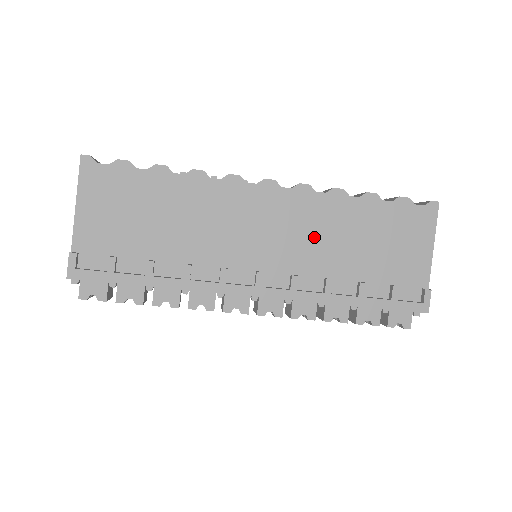
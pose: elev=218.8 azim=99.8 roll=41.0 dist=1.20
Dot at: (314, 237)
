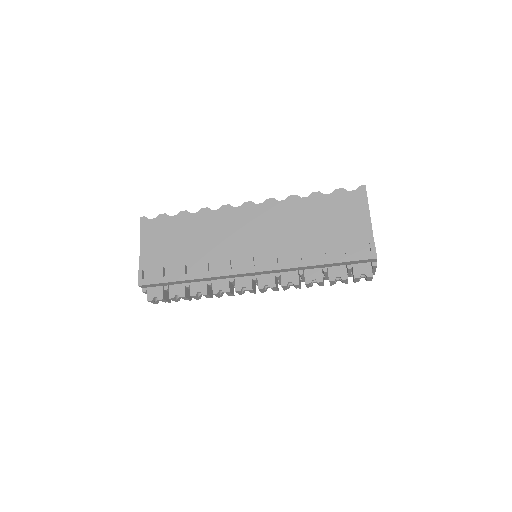
Dot at: (283, 228)
